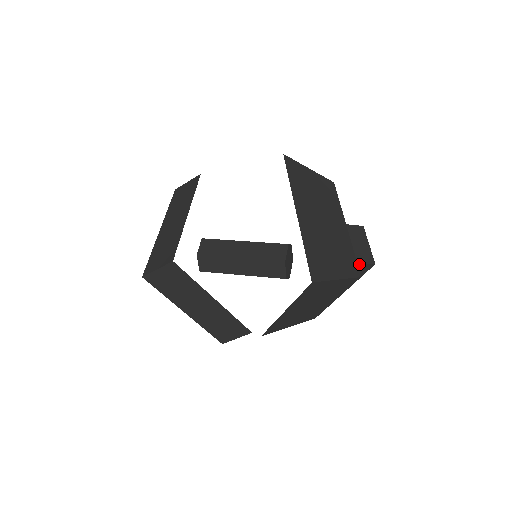
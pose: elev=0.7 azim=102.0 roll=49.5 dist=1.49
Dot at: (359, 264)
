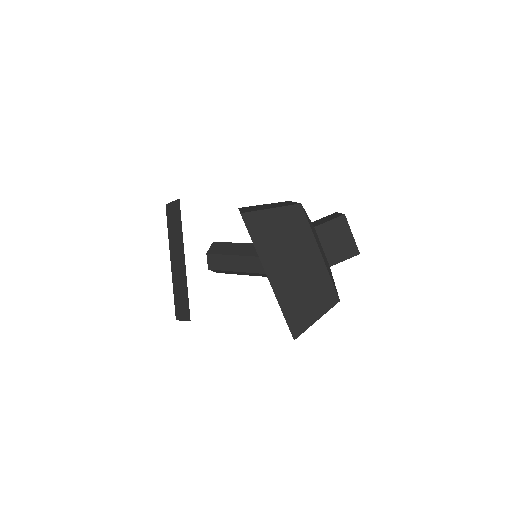
Dot at: (344, 260)
